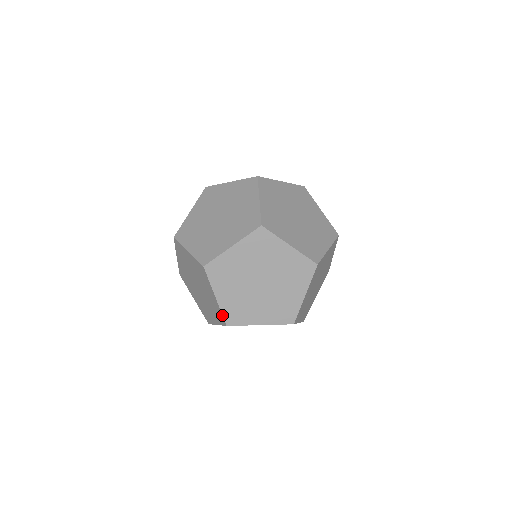
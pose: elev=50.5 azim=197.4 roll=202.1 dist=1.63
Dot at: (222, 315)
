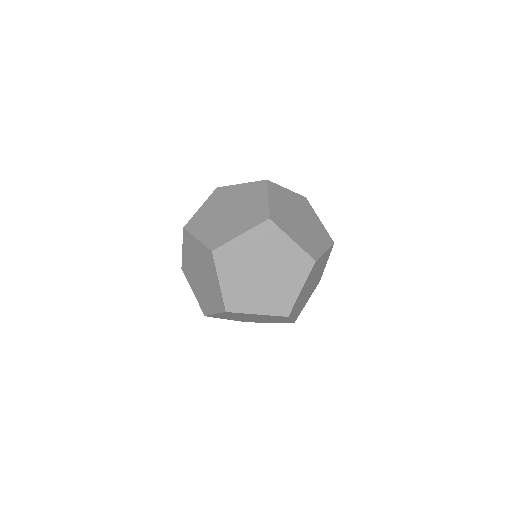
Dot at: (293, 306)
